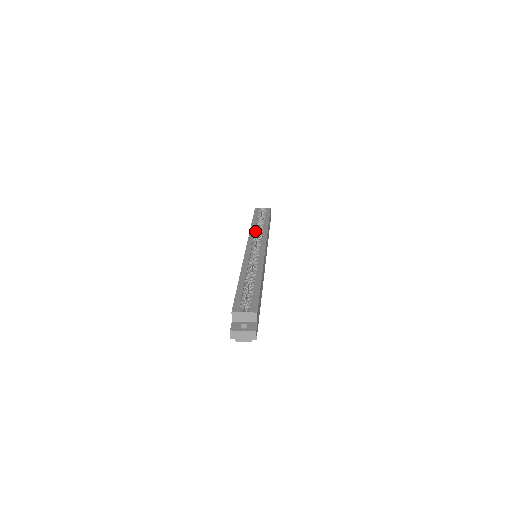
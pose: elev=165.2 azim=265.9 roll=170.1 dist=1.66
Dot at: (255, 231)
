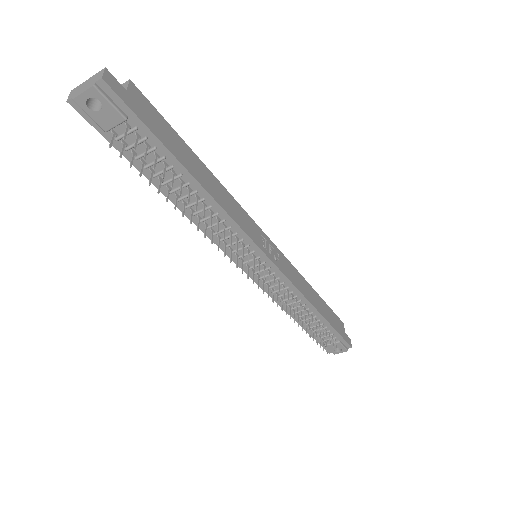
Dot at: occluded
